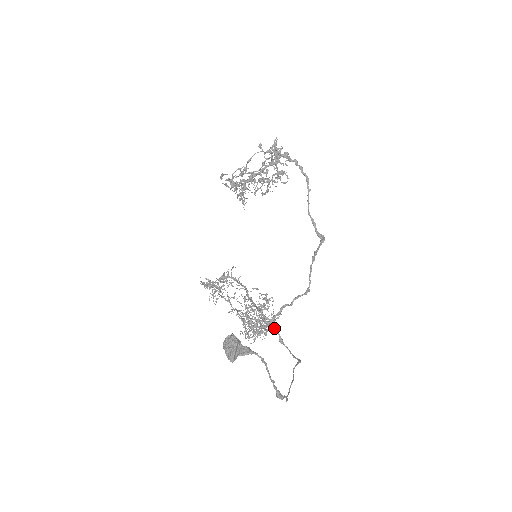
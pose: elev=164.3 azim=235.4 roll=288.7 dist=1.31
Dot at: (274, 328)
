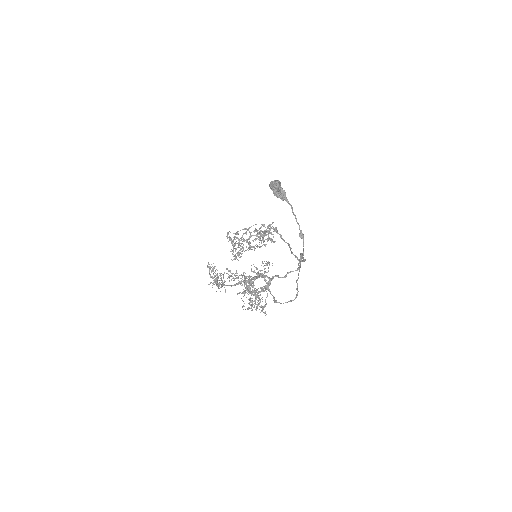
Dot at: (270, 292)
